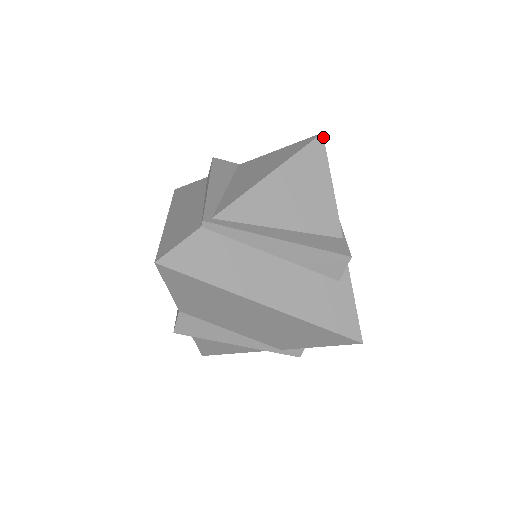
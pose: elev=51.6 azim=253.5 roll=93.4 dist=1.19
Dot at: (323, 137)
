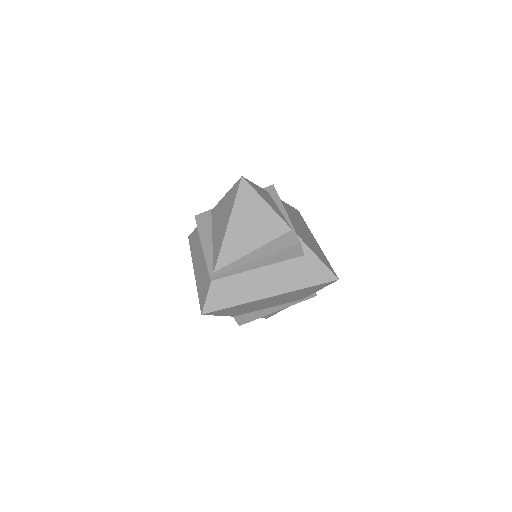
Dot at: (244, 179)
